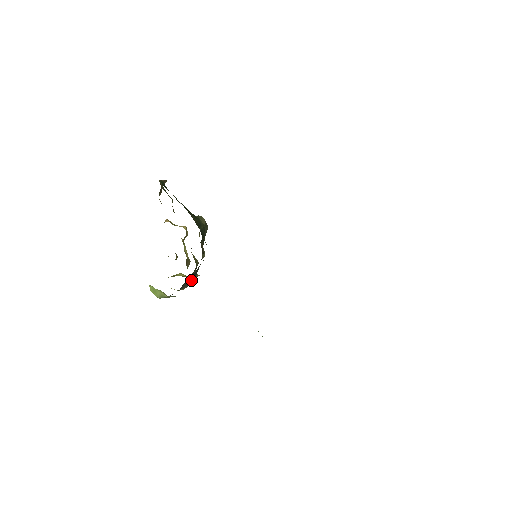
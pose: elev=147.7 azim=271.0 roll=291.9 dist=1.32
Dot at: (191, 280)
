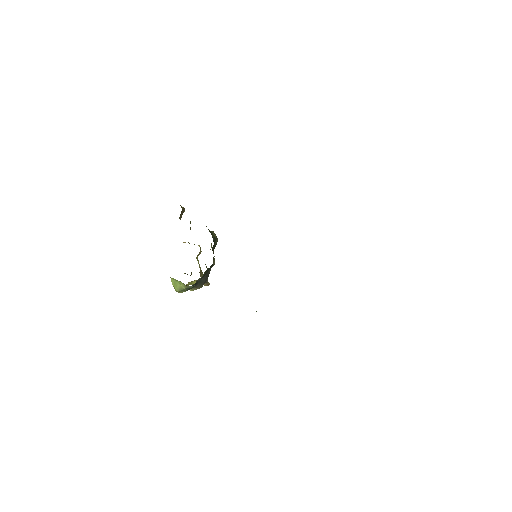
Dot at: (204, 280)
